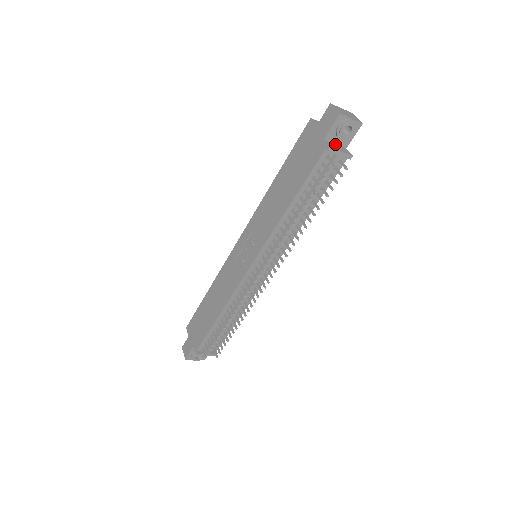
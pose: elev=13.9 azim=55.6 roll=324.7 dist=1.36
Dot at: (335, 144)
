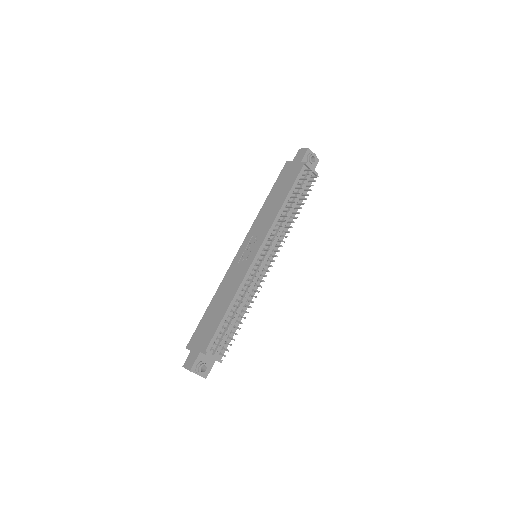
Dot at: occluded
